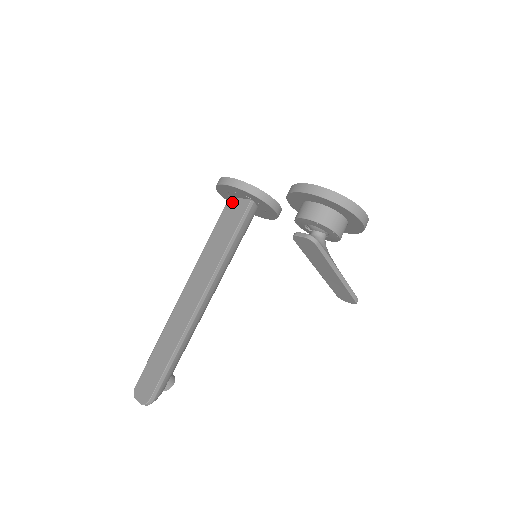
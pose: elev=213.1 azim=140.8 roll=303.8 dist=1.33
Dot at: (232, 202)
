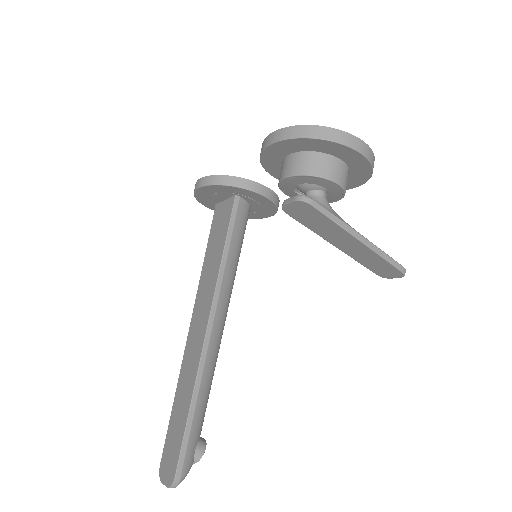
Dot at: (218, 208)
